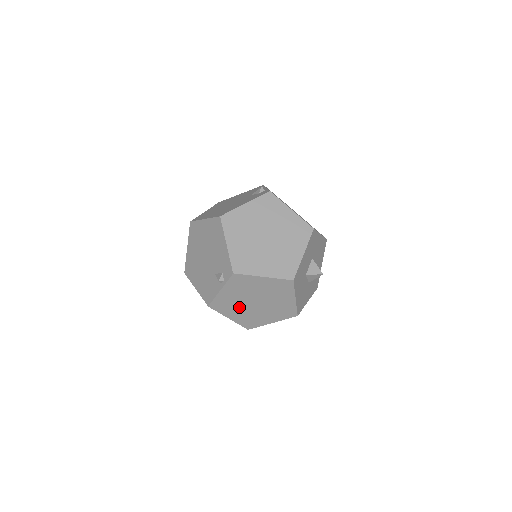
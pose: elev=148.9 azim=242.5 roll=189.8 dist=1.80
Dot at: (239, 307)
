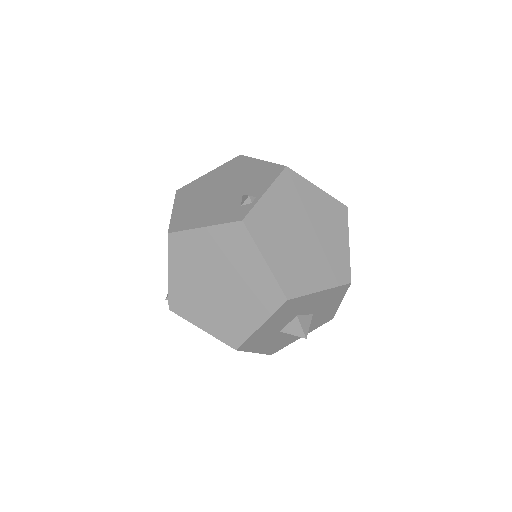
Dot at: occluded
